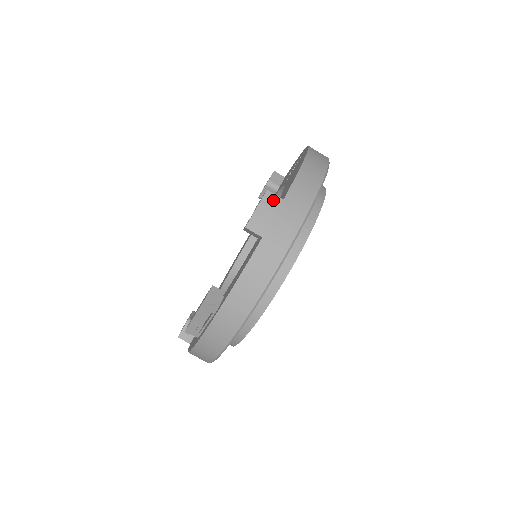
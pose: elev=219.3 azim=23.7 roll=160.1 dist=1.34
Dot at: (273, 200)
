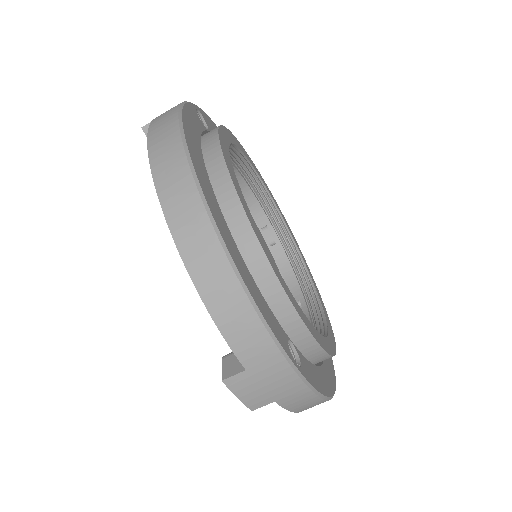
Dot at: (239, 381)
